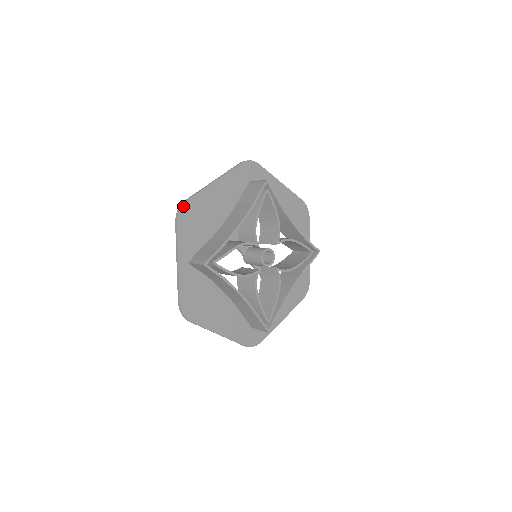
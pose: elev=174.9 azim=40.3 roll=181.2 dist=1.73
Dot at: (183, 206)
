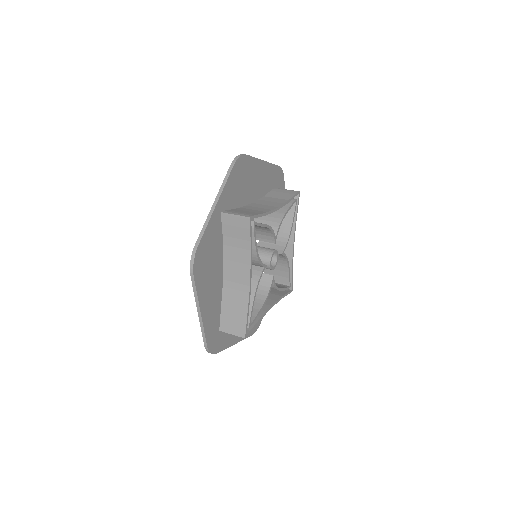
Dot at: (242, 156)
